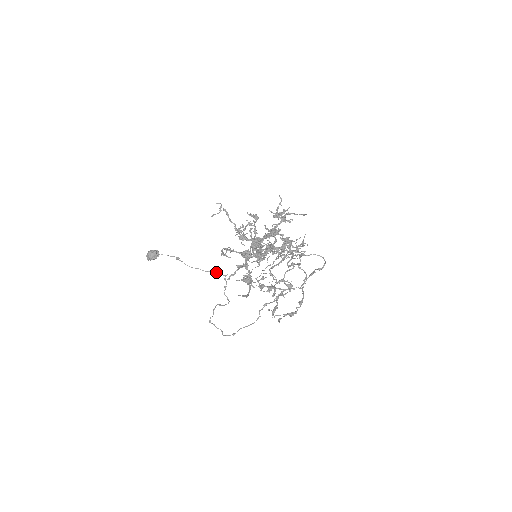
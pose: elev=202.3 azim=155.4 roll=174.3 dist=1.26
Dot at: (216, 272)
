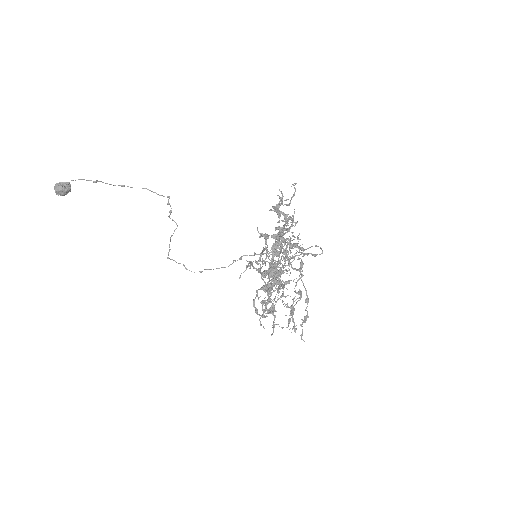
Dot at: occluded
